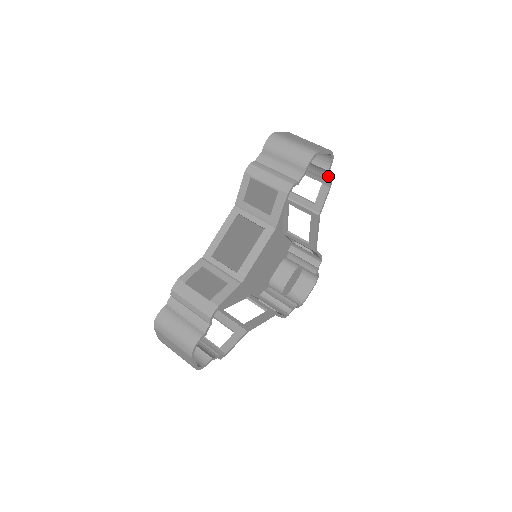
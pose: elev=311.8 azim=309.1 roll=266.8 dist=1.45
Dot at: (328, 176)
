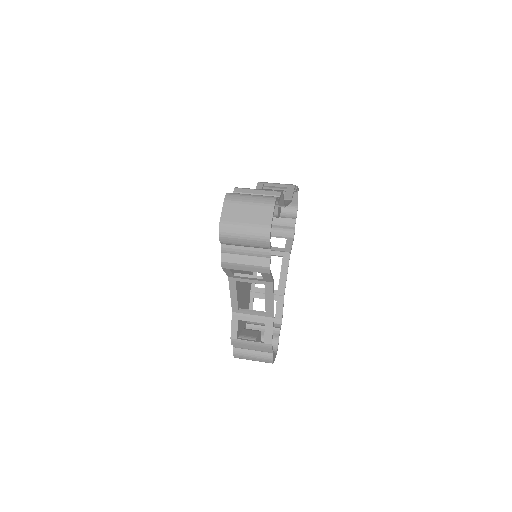
Dot at: occluded
